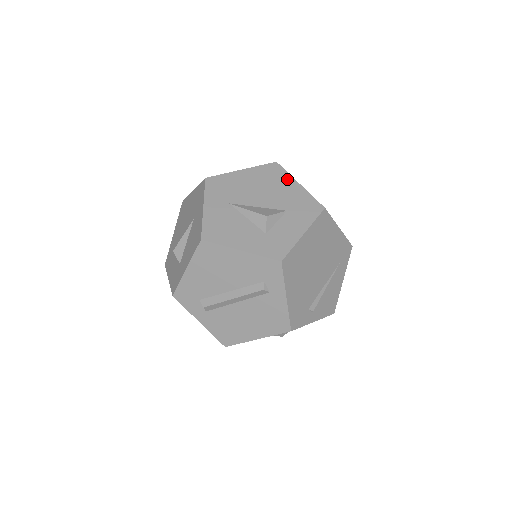
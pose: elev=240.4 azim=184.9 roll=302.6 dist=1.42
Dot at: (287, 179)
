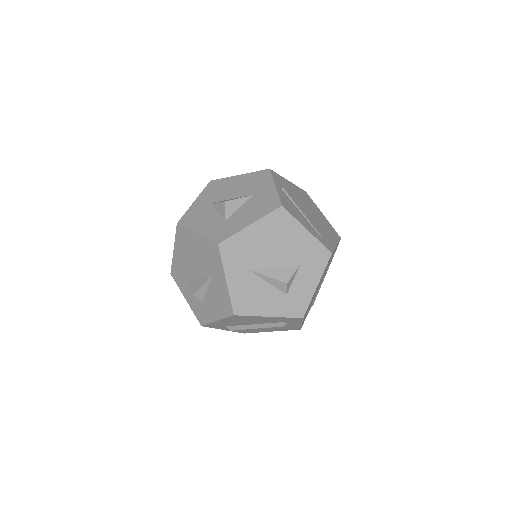
Dot at: (295, 227)
